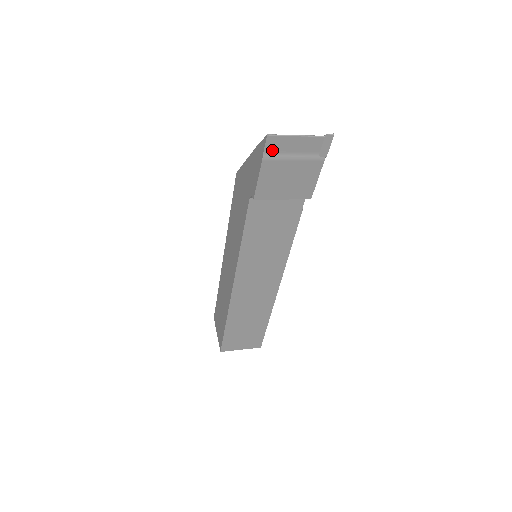
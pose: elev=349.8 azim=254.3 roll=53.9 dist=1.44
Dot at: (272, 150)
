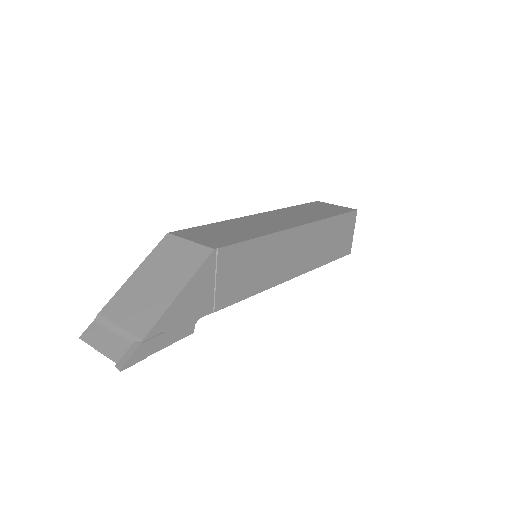
Dot at: occluded
